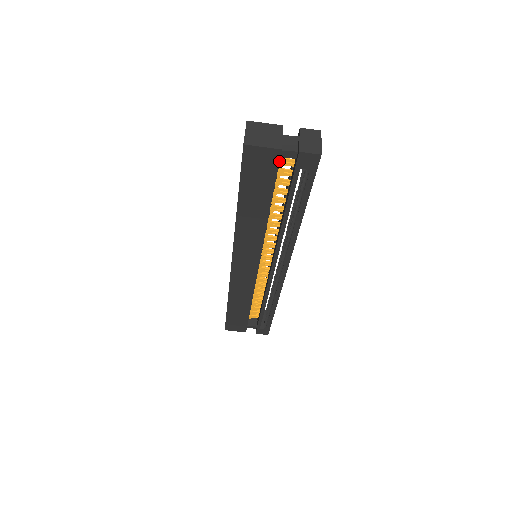
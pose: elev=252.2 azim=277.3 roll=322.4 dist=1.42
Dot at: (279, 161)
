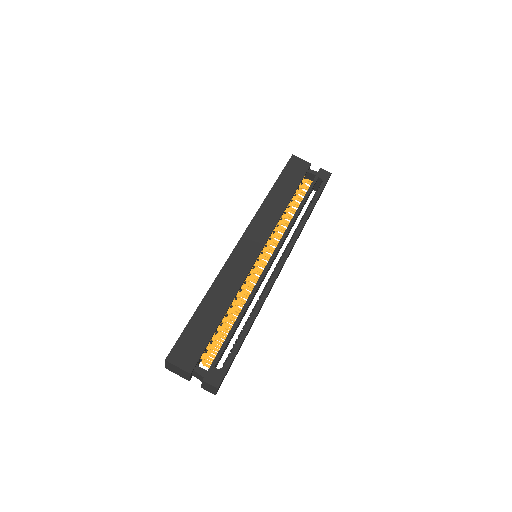
Dot at: (304, 179)
